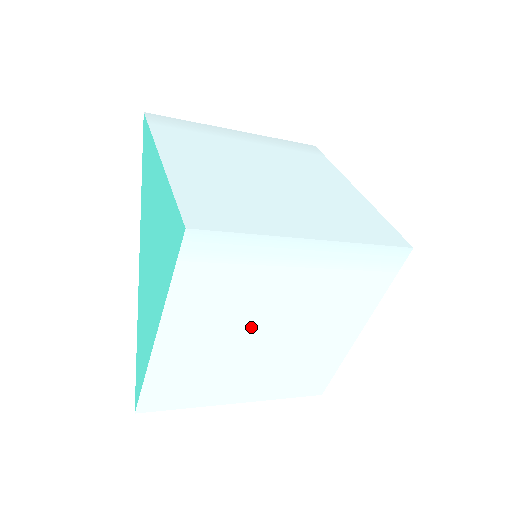
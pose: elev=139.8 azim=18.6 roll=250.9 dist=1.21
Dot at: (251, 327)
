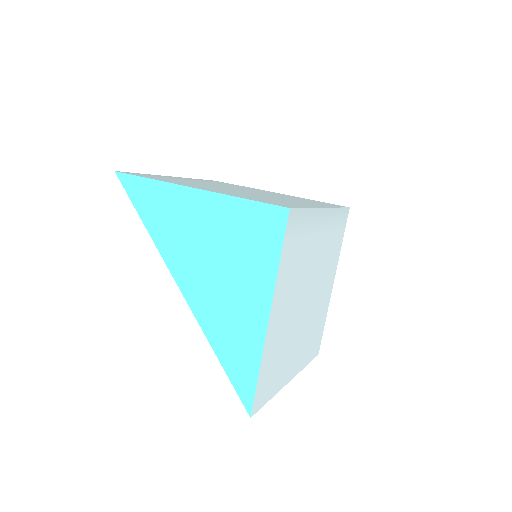
Dot at: (301, 295)
